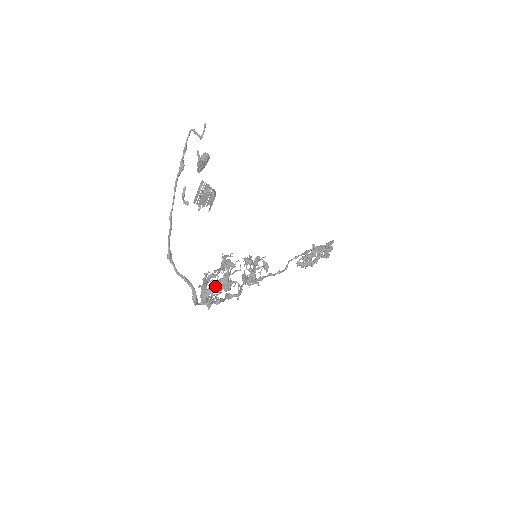
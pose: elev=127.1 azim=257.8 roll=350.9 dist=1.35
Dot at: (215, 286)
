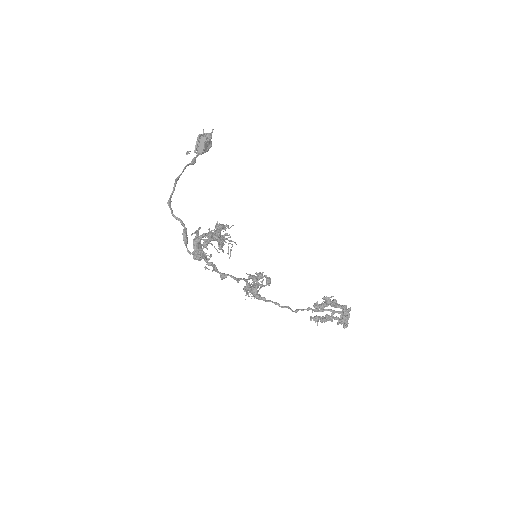
Dot at: (207, 234)
